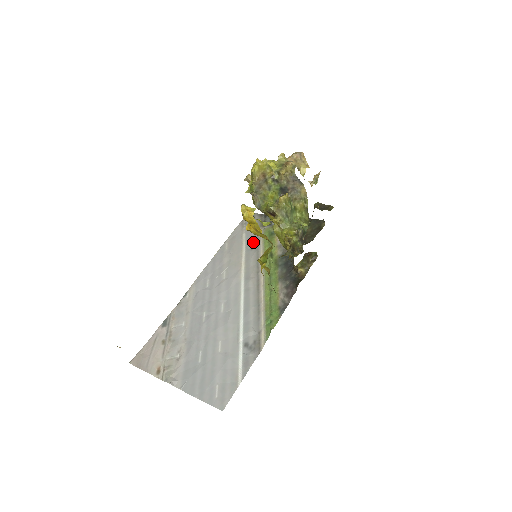
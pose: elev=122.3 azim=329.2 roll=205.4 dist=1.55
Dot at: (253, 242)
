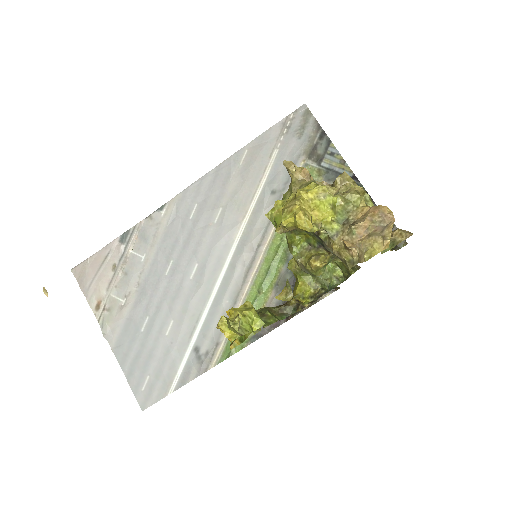
Dot at: (280, 180)
